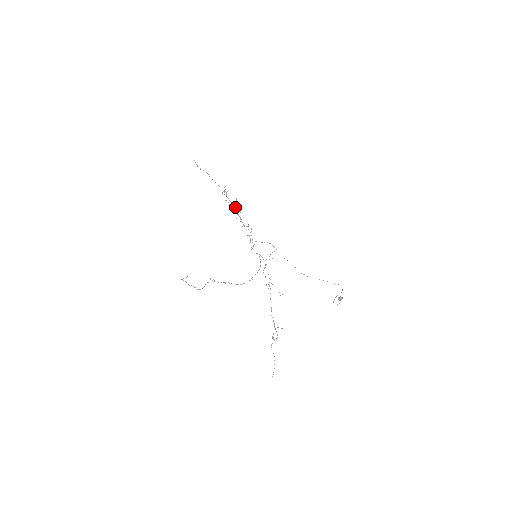
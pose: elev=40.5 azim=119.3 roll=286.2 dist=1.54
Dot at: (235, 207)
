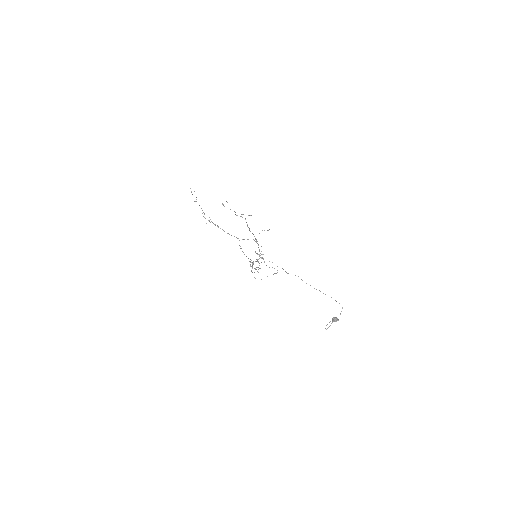
Dot at: occluded
